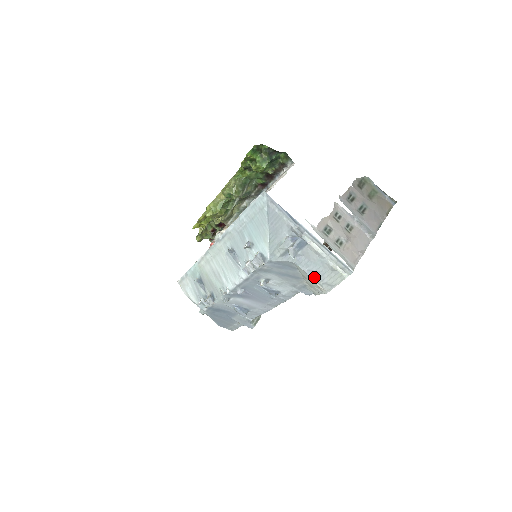
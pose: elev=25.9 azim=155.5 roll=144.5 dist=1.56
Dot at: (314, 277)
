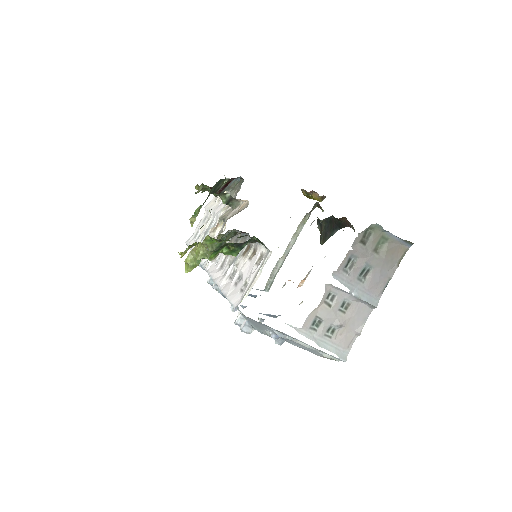
Dot at: occluded
